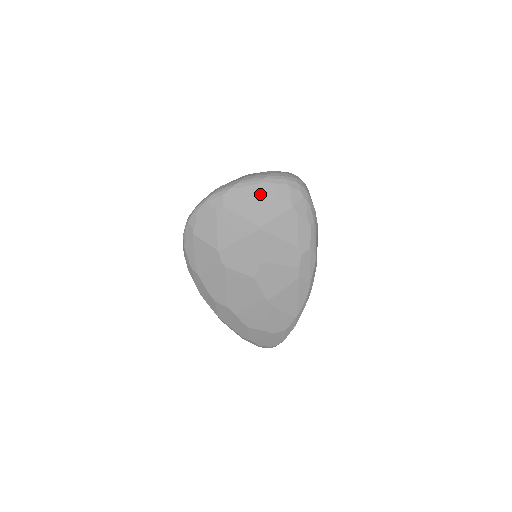
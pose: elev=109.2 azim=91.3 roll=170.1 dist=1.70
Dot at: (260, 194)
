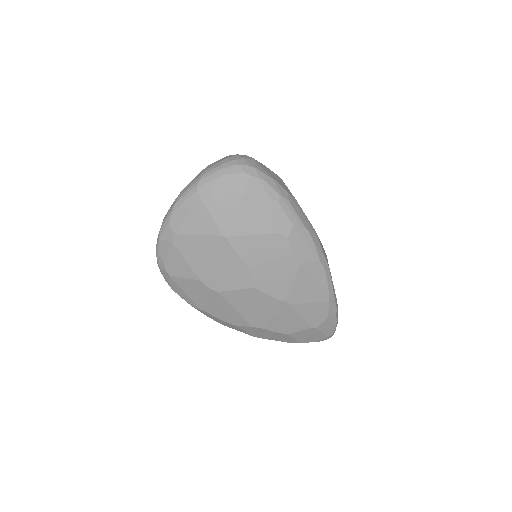
Dot at: (202, 202)
